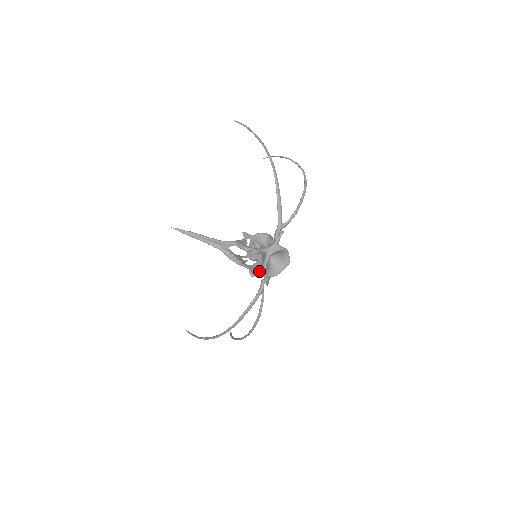
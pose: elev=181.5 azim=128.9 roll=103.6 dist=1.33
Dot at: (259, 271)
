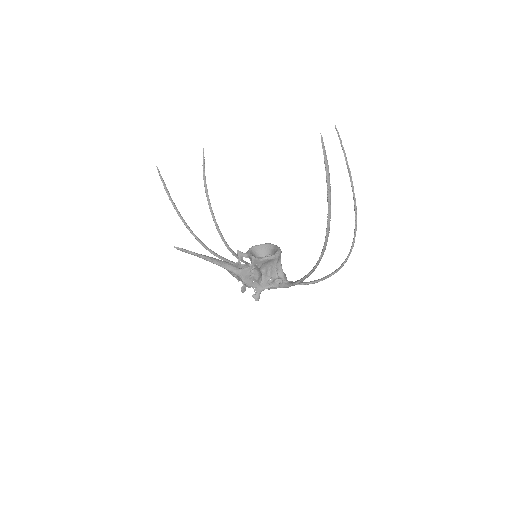
Dot at: occluded
